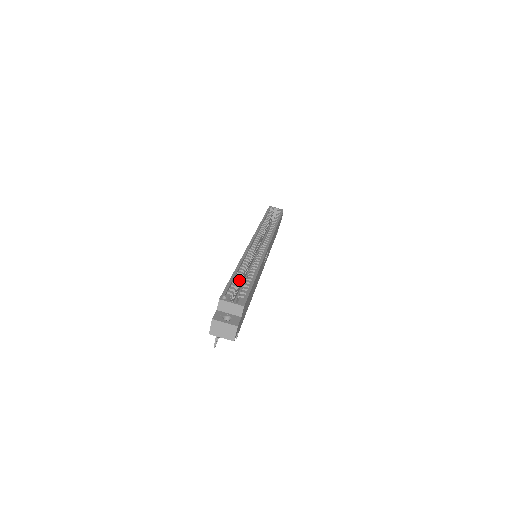
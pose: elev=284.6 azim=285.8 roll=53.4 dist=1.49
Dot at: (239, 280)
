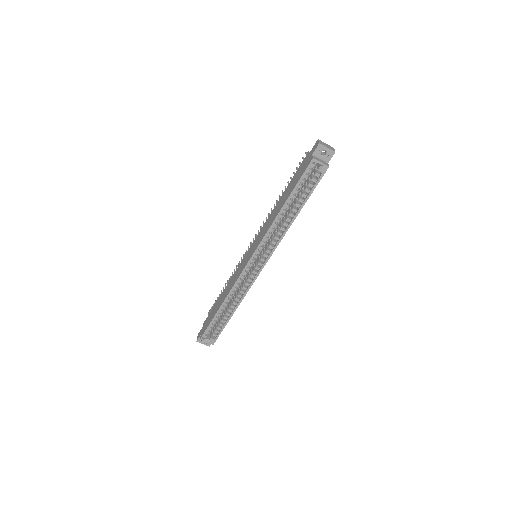
Dot at: occluded
